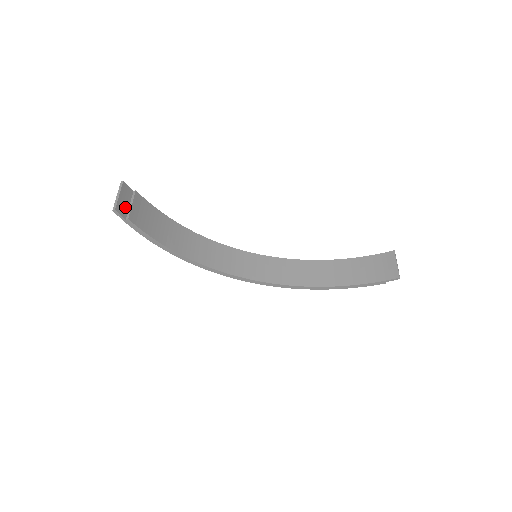
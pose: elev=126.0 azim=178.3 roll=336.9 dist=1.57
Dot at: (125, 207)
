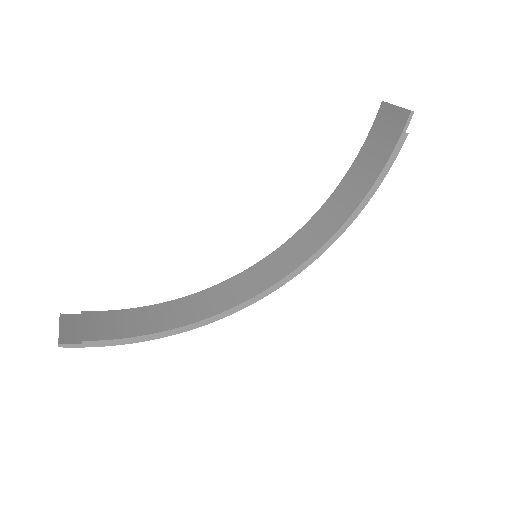
Dot at: (75, 334)
